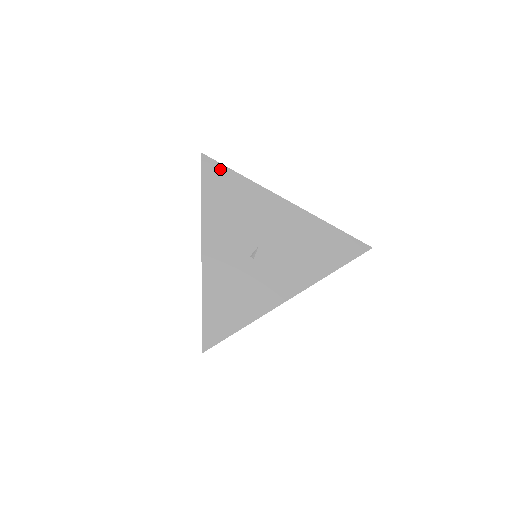
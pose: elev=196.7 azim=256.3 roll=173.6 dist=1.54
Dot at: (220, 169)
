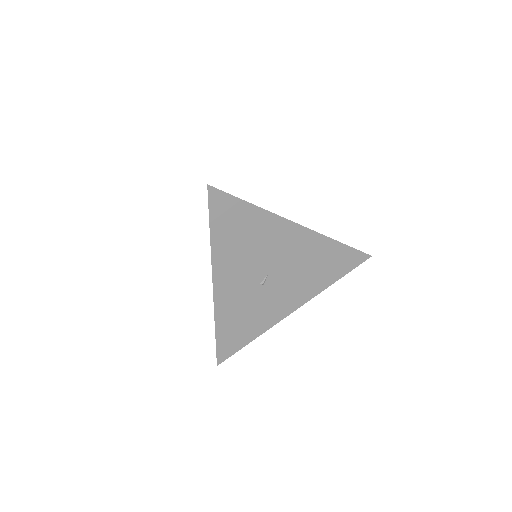
Dot at: (230, 201)
